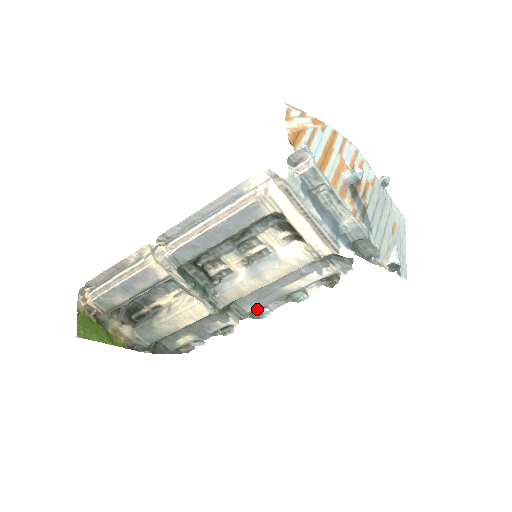
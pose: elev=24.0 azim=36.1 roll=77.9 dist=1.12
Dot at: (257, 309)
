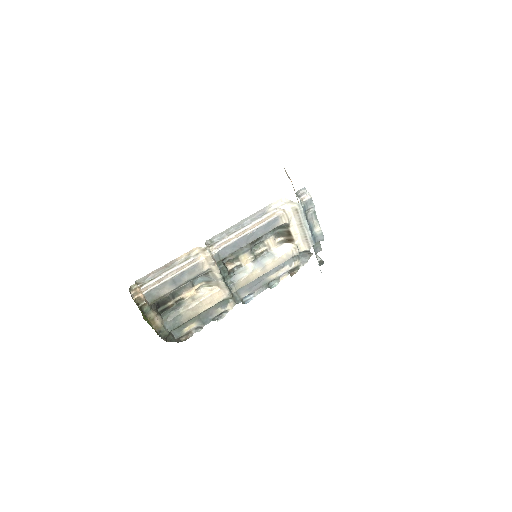
Dot at: (246, 296)
